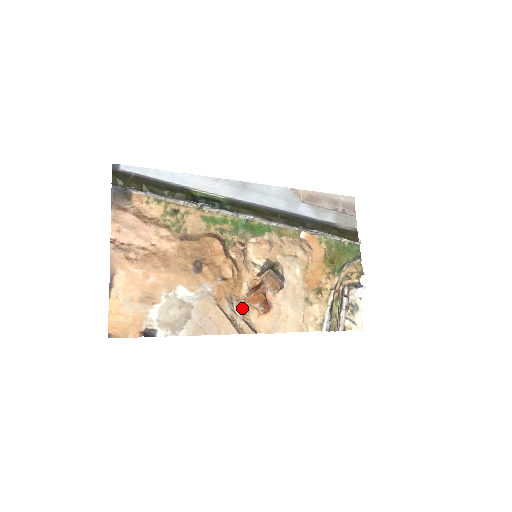
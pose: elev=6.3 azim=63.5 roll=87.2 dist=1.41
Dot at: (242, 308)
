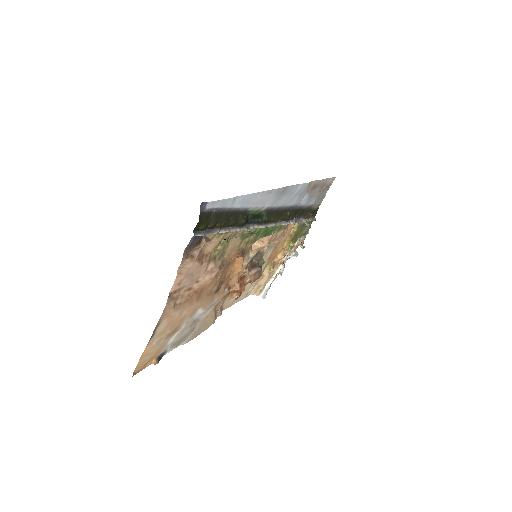
Dot at: (224, 299)
